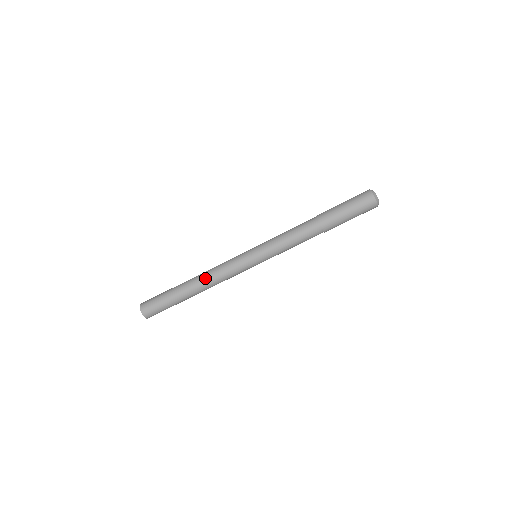
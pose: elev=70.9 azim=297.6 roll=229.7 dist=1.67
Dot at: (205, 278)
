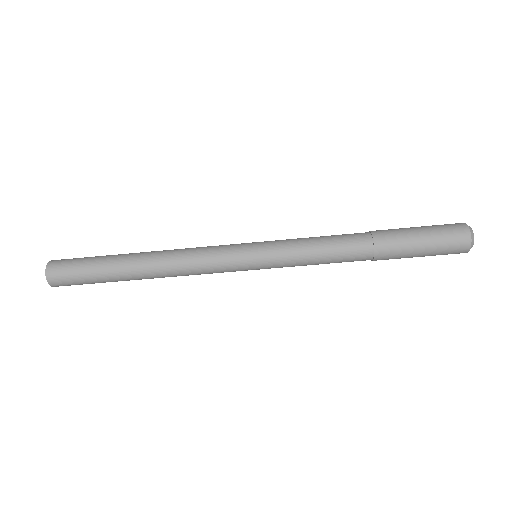
Dot at: (166, 252)
